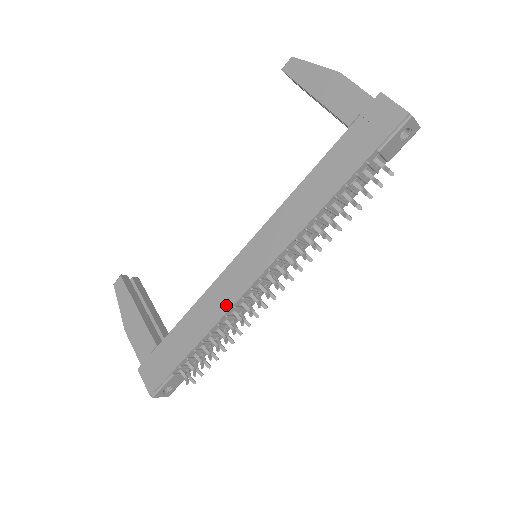
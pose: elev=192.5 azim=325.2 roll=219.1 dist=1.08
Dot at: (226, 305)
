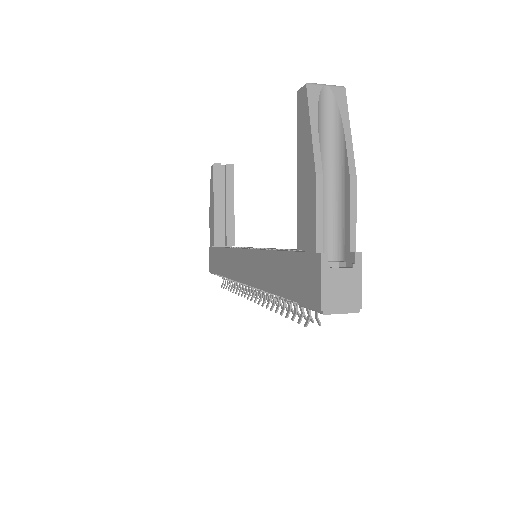
Dot at: (231, 274)
